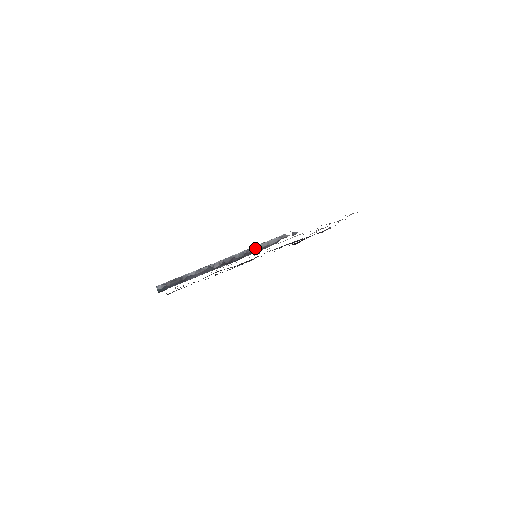
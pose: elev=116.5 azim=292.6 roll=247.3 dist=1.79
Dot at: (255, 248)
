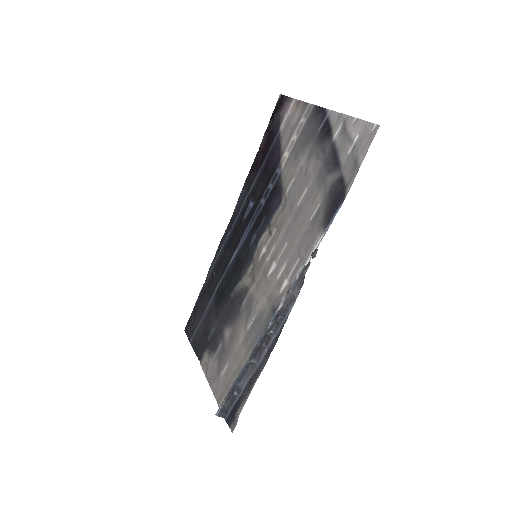
Dot at: (282, 307)
